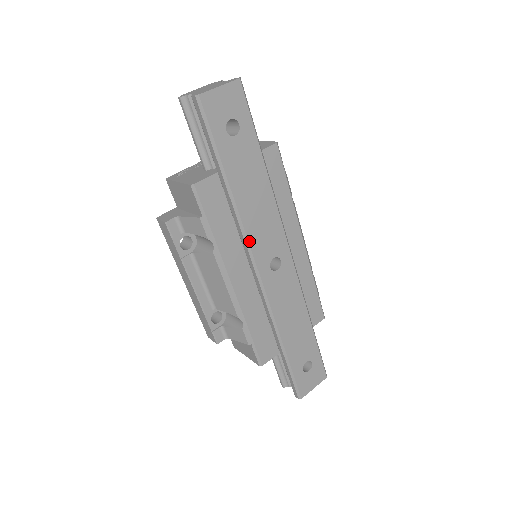
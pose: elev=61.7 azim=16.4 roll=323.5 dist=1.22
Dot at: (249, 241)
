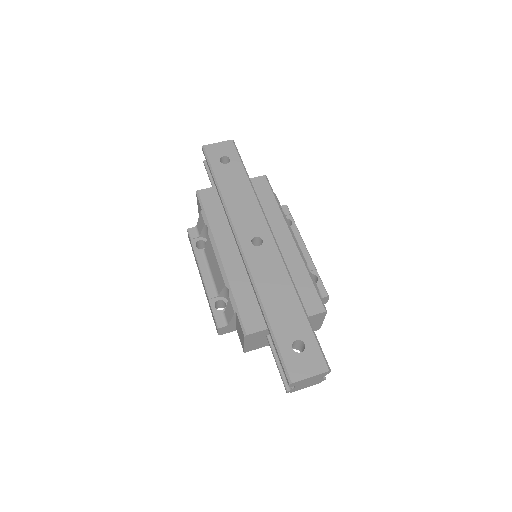
Dot at: (232, 222)
